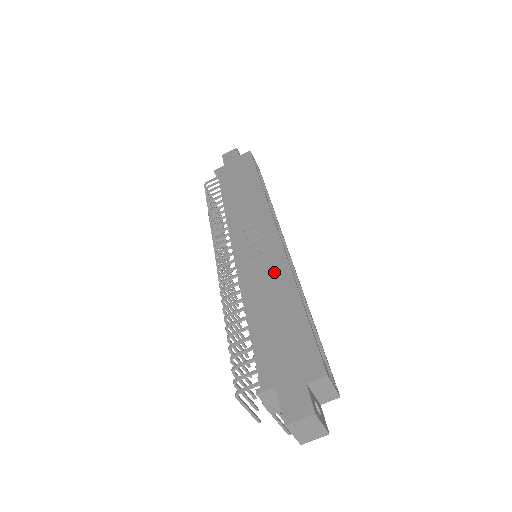
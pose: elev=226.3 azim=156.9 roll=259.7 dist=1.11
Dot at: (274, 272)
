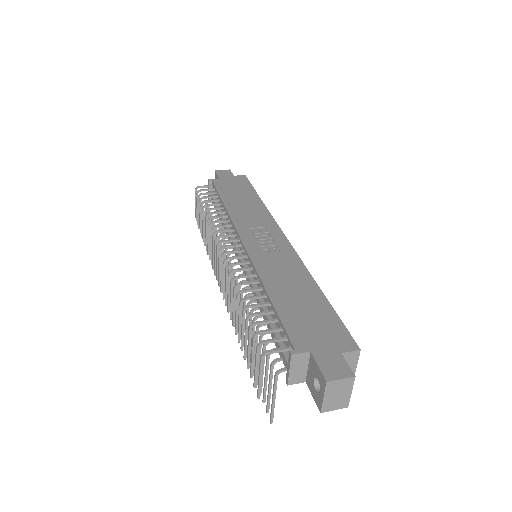
Dot at: (290, 266)
